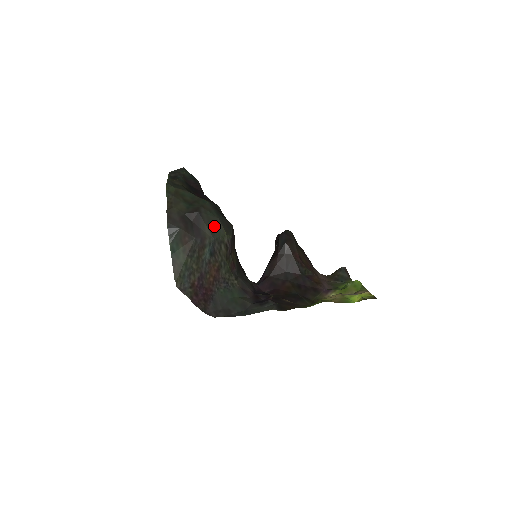
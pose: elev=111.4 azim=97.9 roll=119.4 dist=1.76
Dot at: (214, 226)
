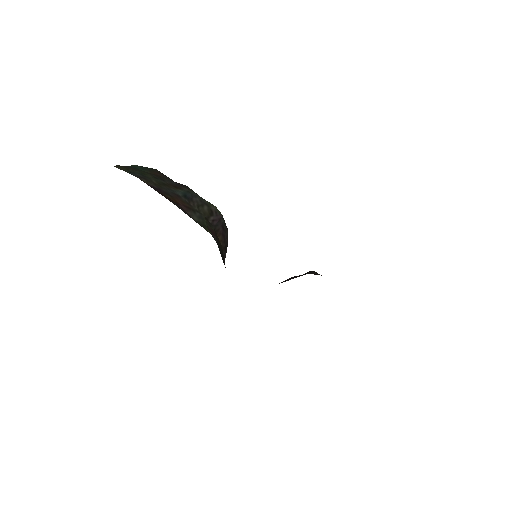
Dot at: occluded
